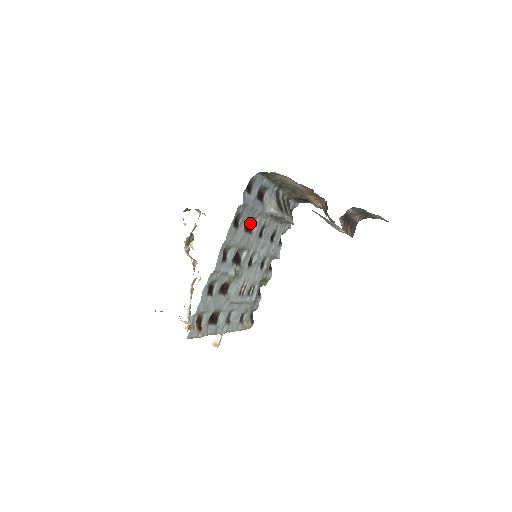
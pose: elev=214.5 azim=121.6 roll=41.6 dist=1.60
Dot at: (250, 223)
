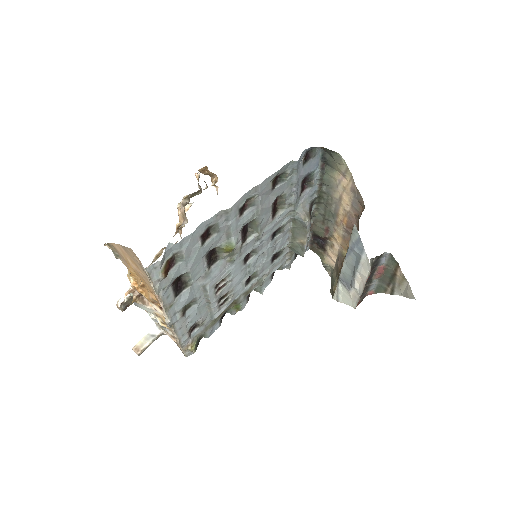
Dot at: (276, 207)
